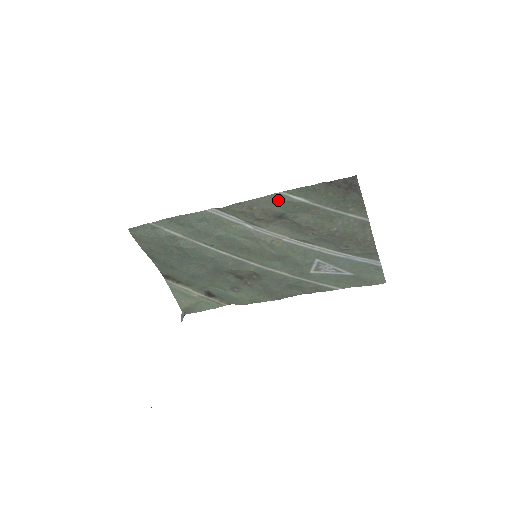
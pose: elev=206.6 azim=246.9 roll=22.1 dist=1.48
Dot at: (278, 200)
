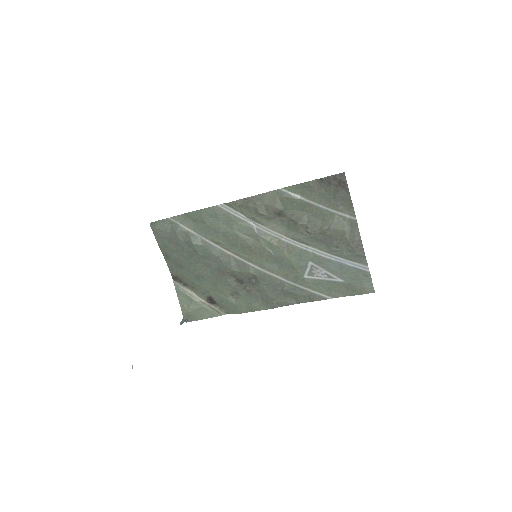
Dot at: (278, 196)
